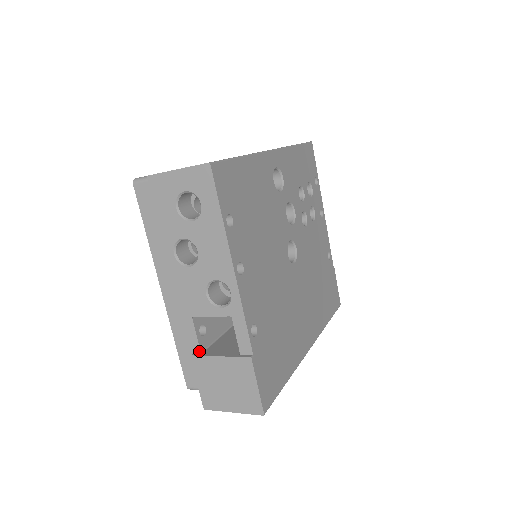
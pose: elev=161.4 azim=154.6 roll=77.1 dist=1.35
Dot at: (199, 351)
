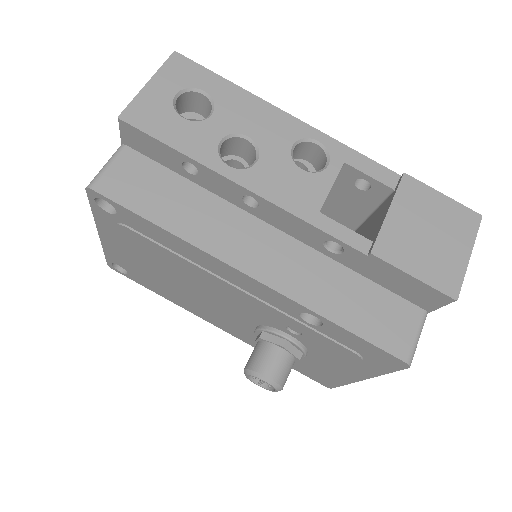
Dot at: (368, 242)
